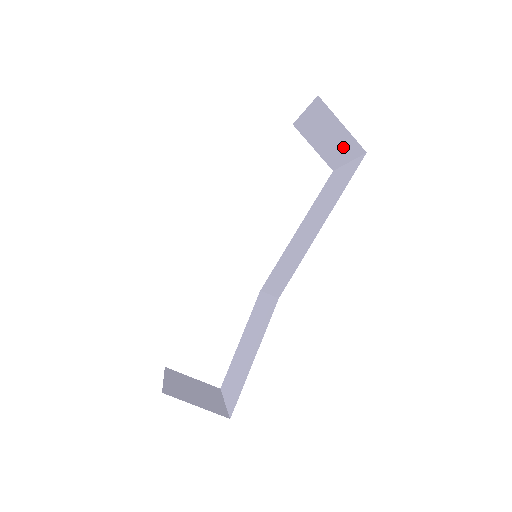
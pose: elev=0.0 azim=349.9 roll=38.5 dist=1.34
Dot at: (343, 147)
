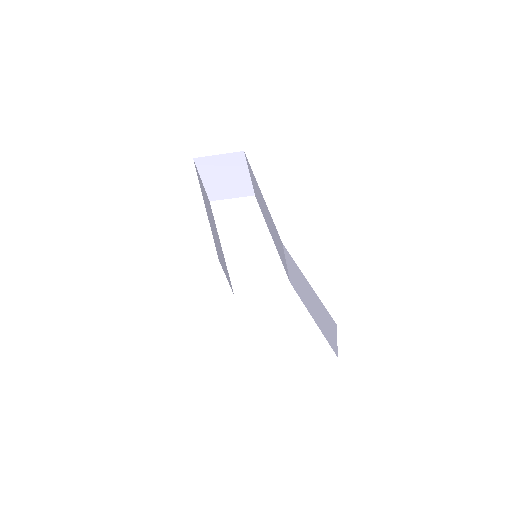
Dot at: (236, 169)
